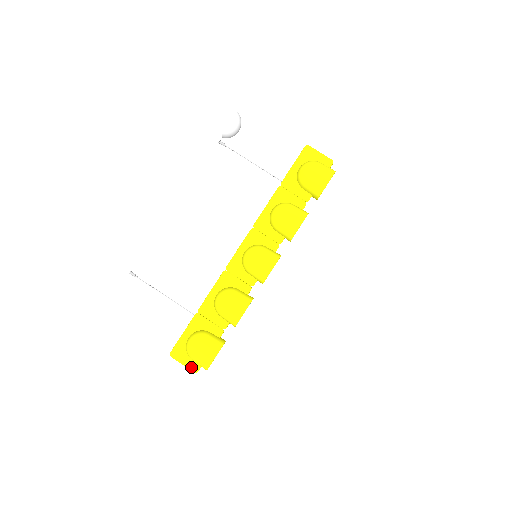
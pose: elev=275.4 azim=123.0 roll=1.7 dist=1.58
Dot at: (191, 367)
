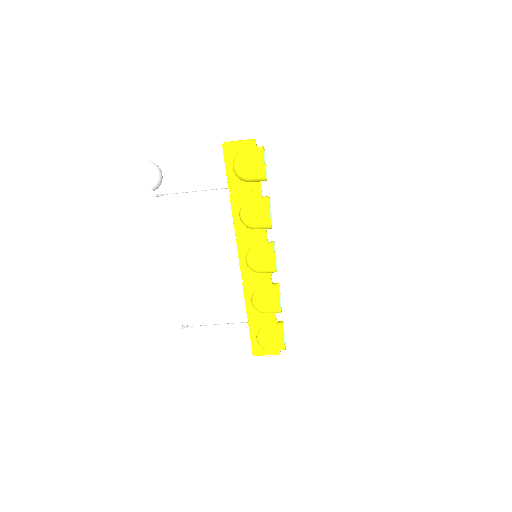
Dot at: (273, 353)
